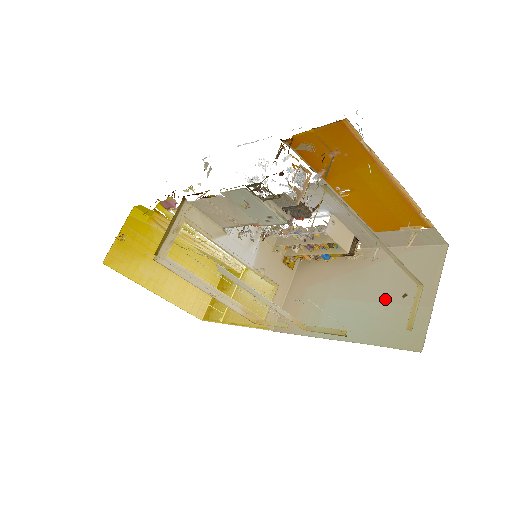
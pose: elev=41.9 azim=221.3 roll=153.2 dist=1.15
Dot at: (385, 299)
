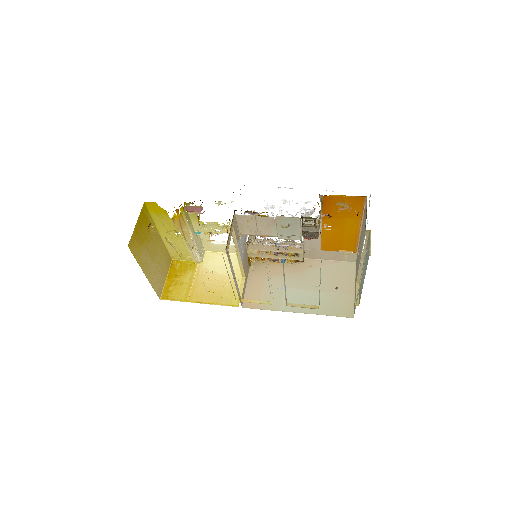
Dot at: (325, 289)
